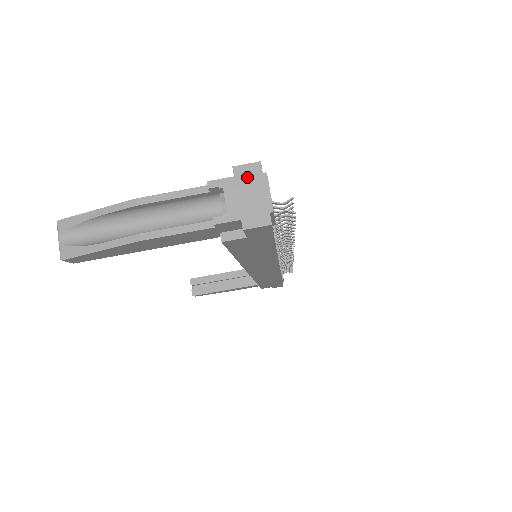
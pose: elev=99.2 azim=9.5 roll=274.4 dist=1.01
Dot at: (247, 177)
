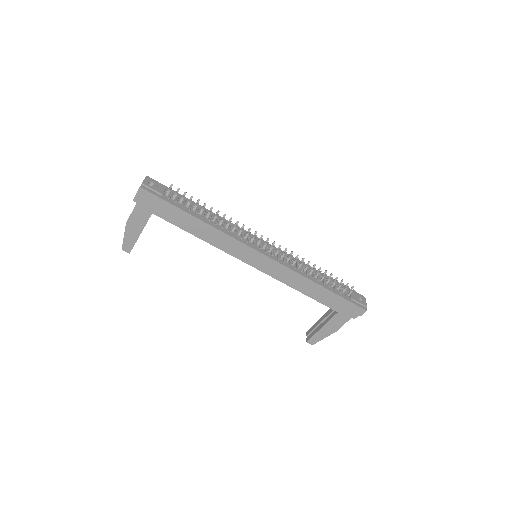
Dot at: occluded
